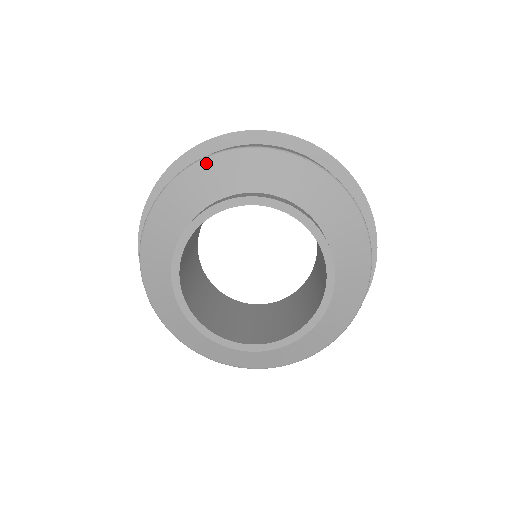
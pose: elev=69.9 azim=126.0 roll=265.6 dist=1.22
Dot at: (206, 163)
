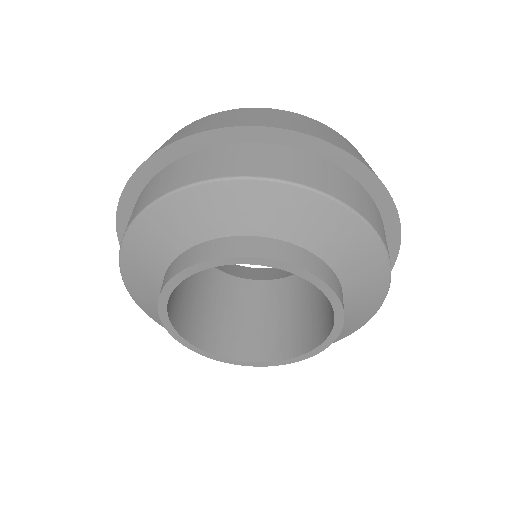
Dot at: (265, 187)
